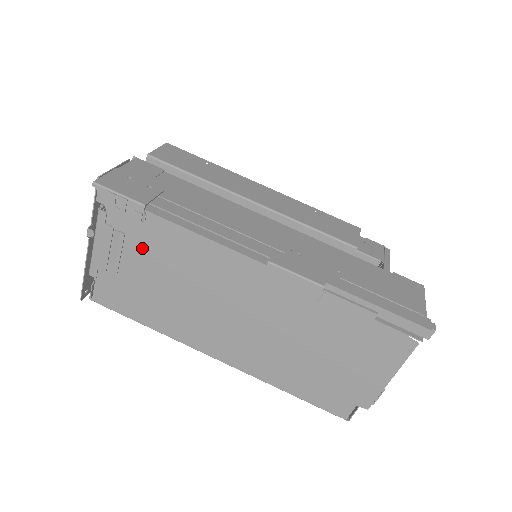
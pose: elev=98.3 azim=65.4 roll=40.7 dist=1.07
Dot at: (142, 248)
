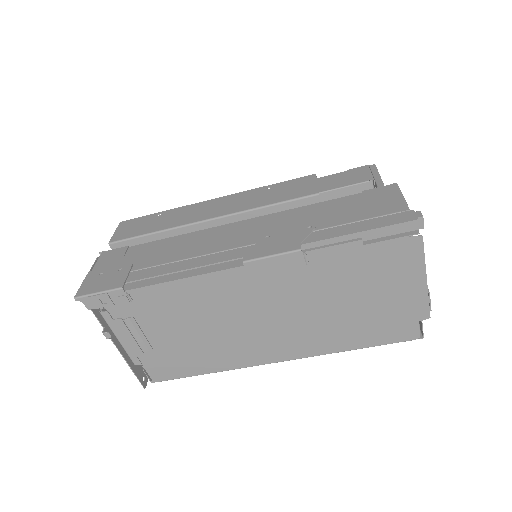
Dot at: (154, 318)
